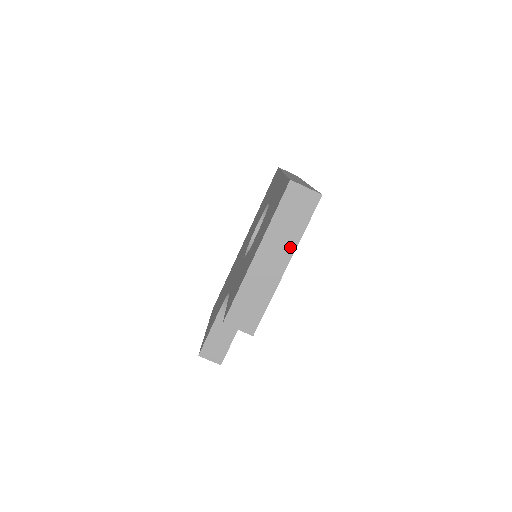
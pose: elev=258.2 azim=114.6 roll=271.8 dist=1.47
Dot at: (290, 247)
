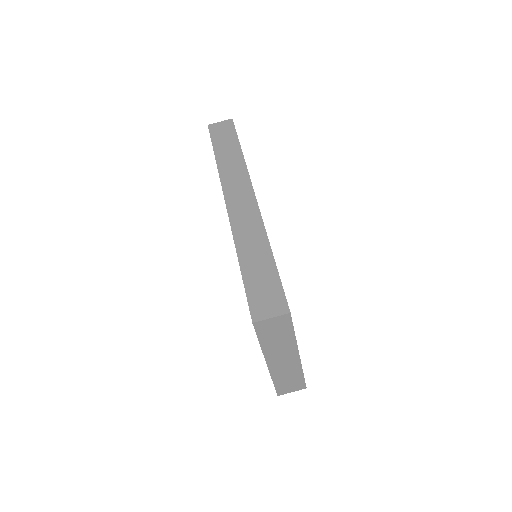
Dot at: (291, 347)
